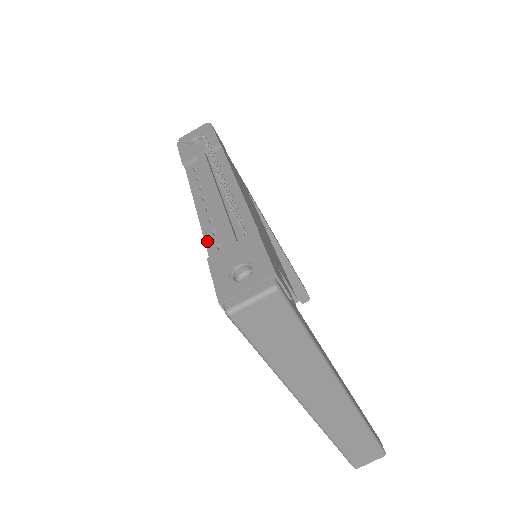
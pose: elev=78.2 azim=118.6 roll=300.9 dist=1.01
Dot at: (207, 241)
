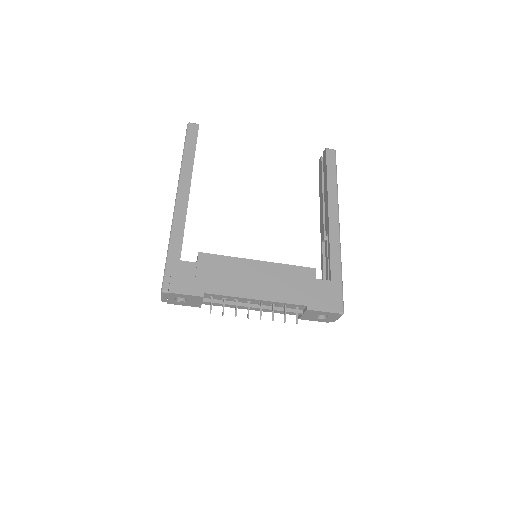
Dot at: occluded
